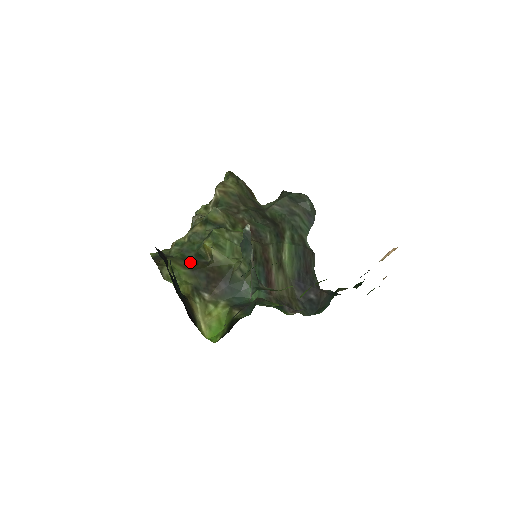
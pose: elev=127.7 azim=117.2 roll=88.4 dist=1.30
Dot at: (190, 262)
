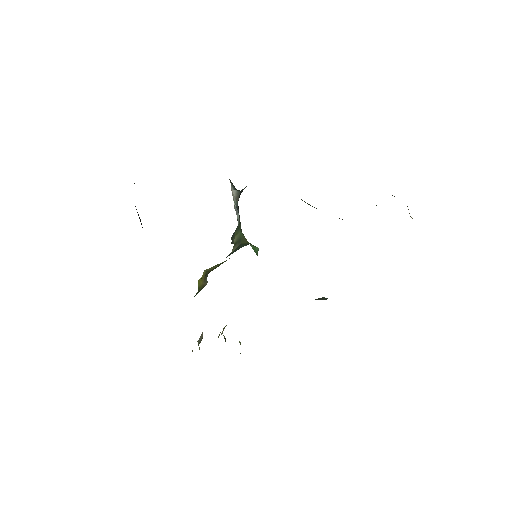
Dot at: occluded
